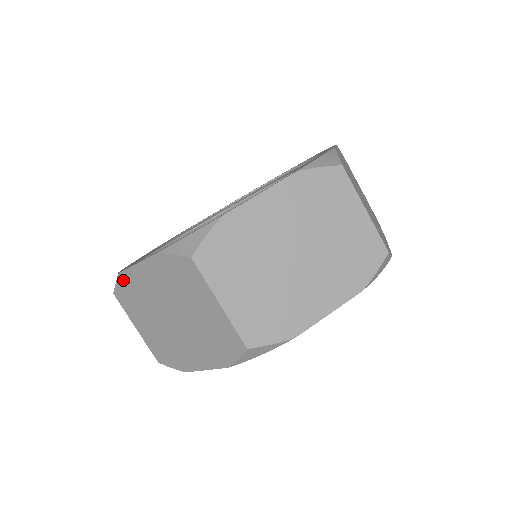
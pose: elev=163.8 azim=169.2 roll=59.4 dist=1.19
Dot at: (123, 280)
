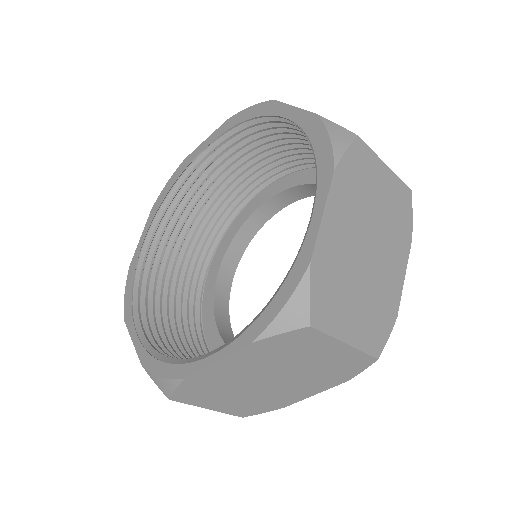
Dot at: occluded
